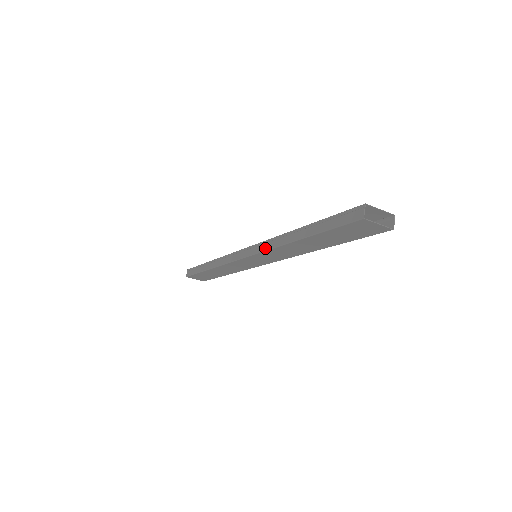
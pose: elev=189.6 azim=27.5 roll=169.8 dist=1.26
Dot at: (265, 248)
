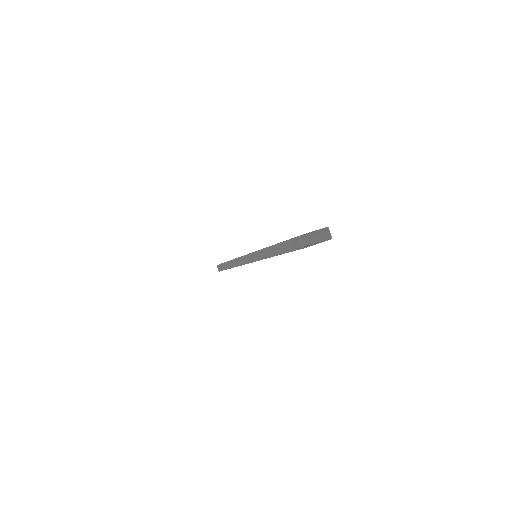
Dot at: (256, 259)
